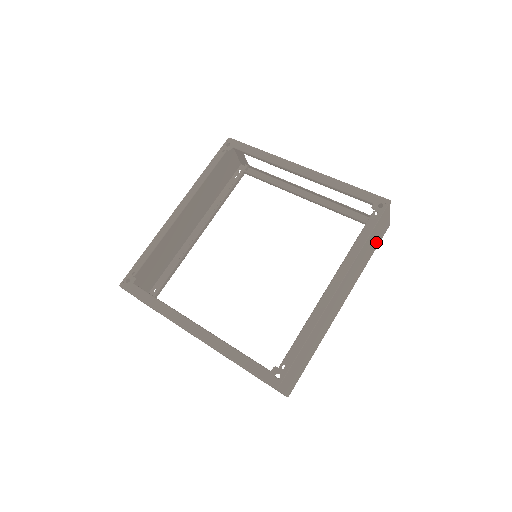
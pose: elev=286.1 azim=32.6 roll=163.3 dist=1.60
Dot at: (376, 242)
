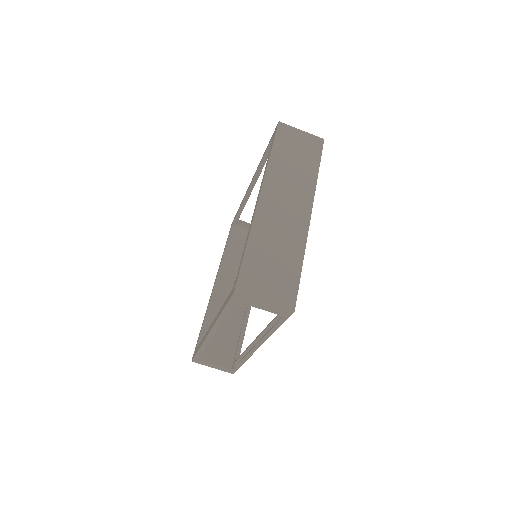
Dot at: (309, 154)
